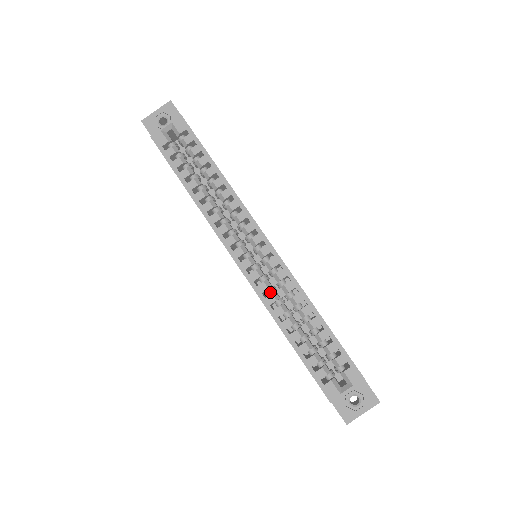
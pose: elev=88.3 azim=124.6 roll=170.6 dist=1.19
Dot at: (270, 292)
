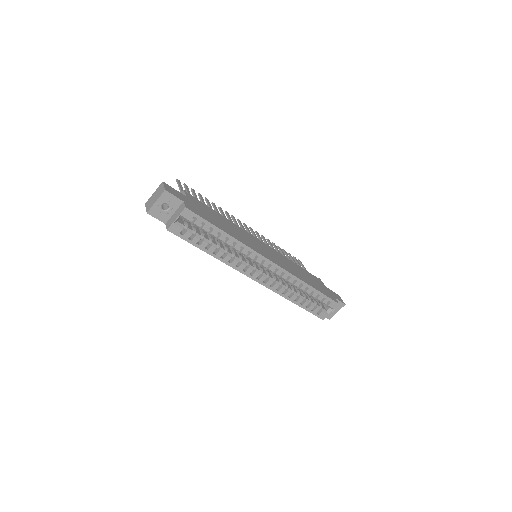
Dot at: (279, 285)
